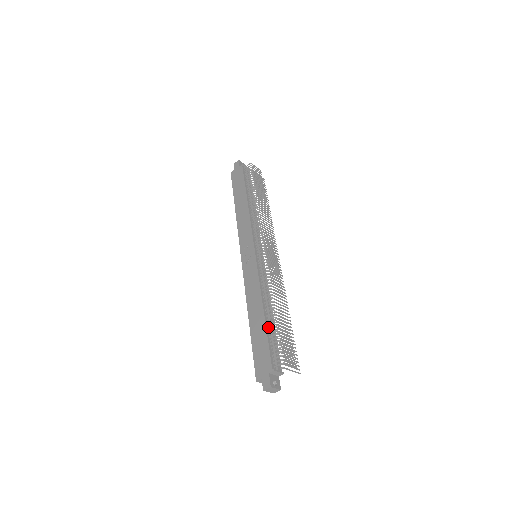
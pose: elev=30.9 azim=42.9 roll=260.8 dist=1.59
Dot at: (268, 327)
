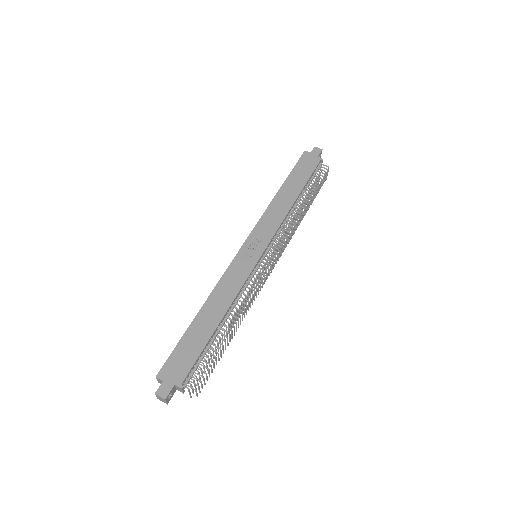
Dot at: (211, 339)
